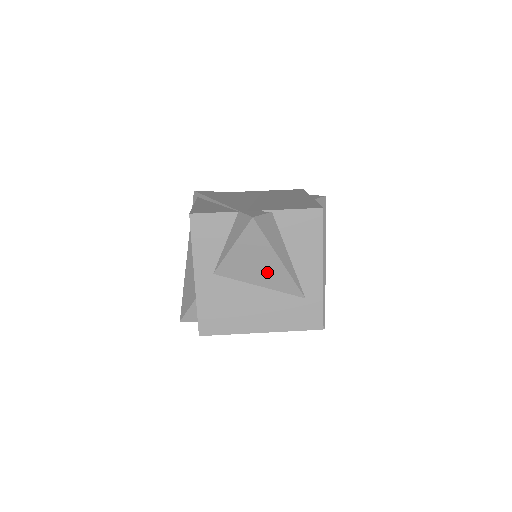
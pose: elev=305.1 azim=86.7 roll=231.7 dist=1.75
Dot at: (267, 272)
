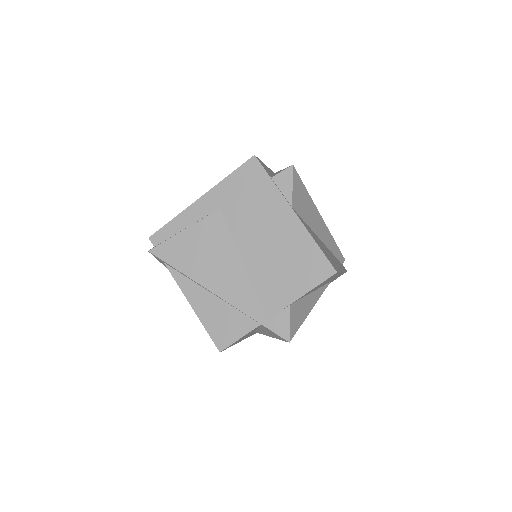
Dot at: occluded
